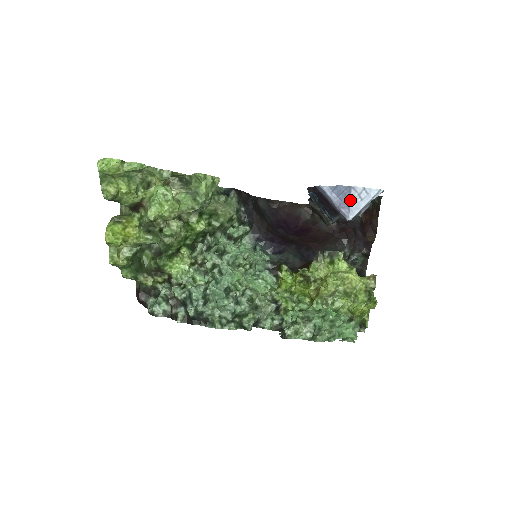
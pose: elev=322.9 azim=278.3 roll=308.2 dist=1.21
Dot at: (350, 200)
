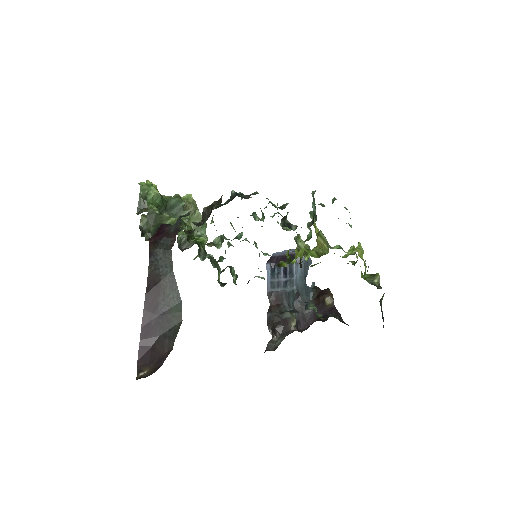
Dot at: occluded
